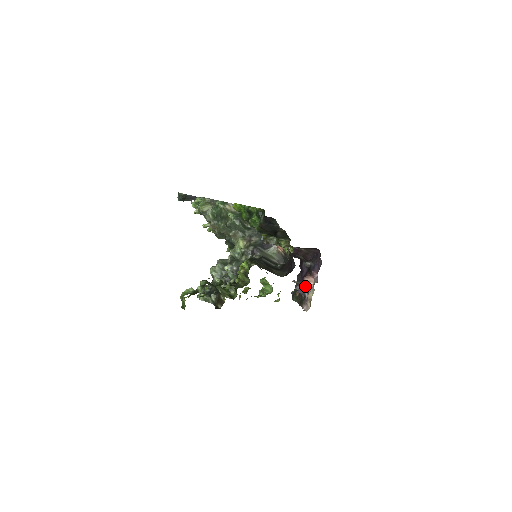
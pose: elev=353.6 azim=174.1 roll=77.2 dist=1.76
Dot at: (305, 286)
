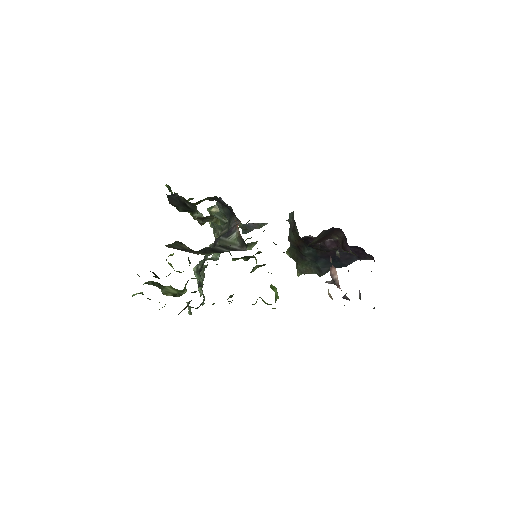
Dot at: (336, 283)
